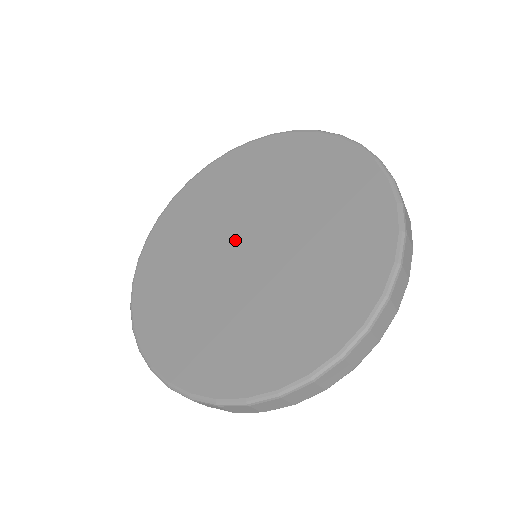
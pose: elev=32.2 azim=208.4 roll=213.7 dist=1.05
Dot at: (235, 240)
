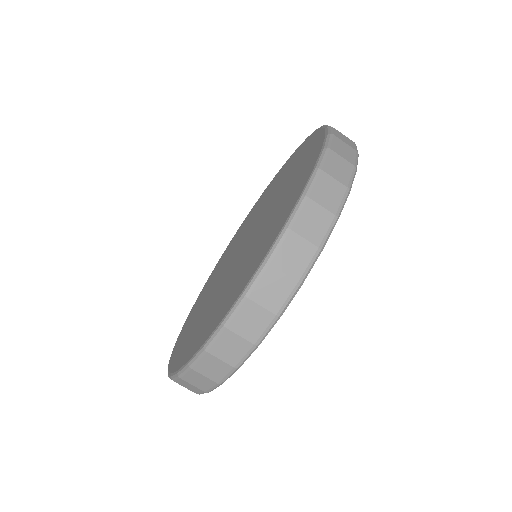
Dot at: (232, 262)
